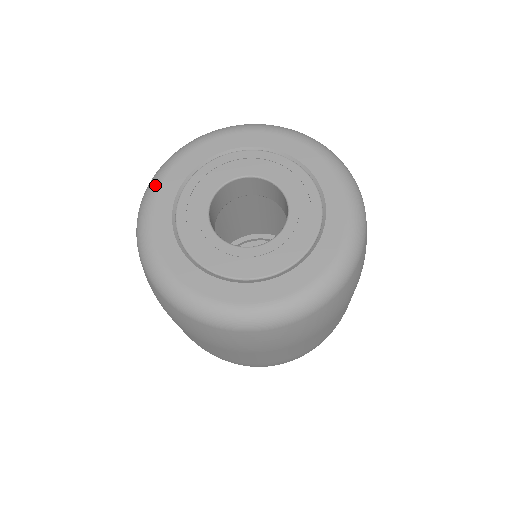
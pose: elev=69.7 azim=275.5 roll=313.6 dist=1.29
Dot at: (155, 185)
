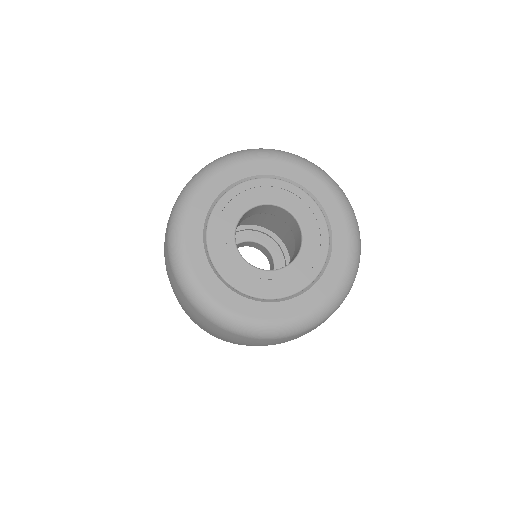
Dot at: (190, 197)
